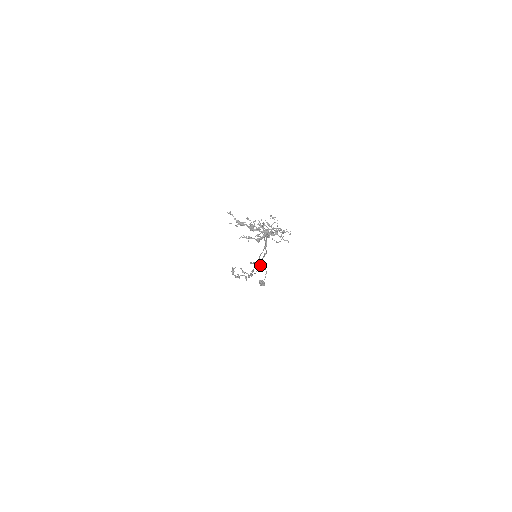
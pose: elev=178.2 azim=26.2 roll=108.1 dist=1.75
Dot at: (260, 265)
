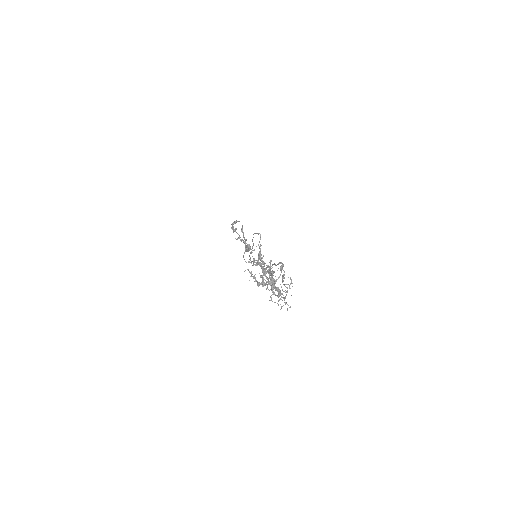
Dot at: occluded
